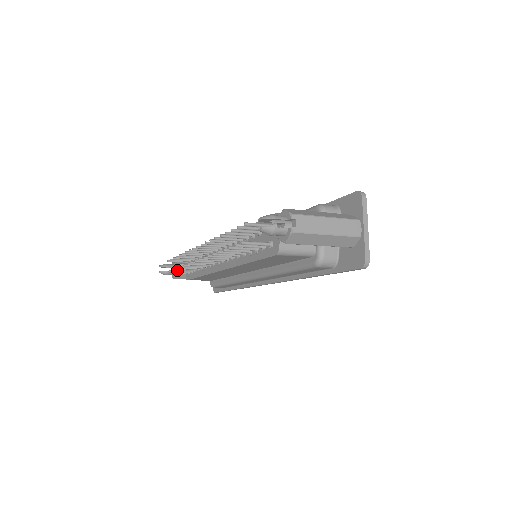
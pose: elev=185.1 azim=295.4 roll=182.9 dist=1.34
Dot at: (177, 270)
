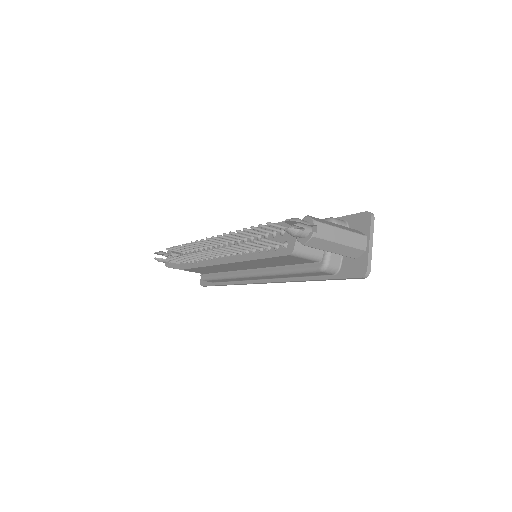
Dot at: (177, 258)
